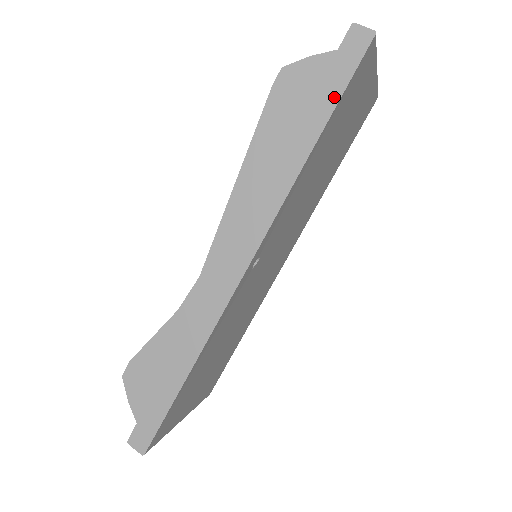
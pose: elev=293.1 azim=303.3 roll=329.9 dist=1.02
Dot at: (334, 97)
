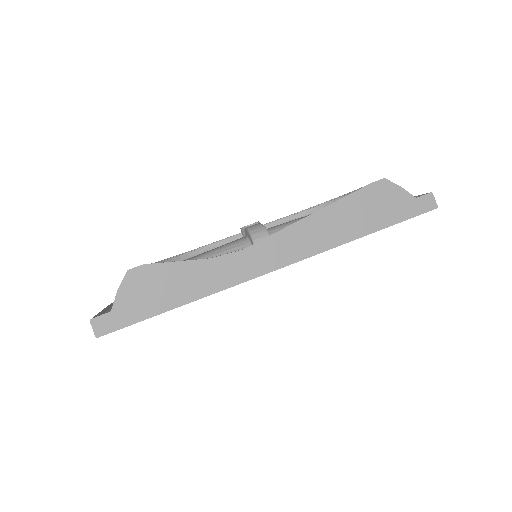
Dot at: (396, 219)
